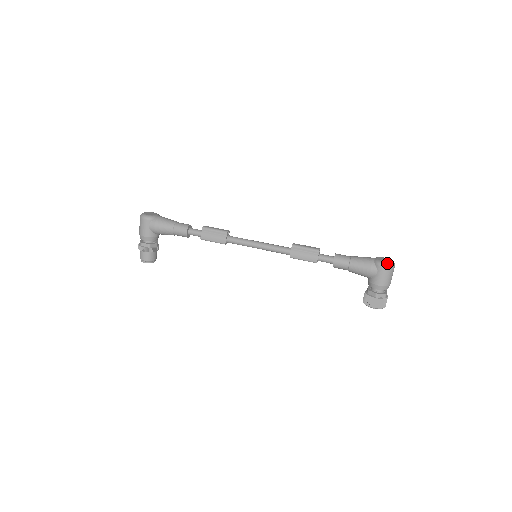
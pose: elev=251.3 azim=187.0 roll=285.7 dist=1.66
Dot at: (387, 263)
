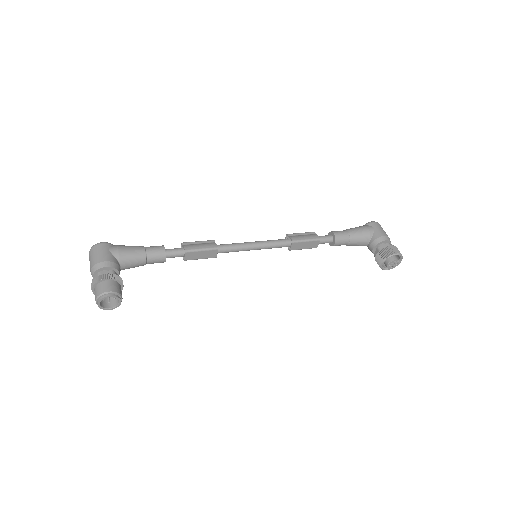
Dot at: (374, 222)
